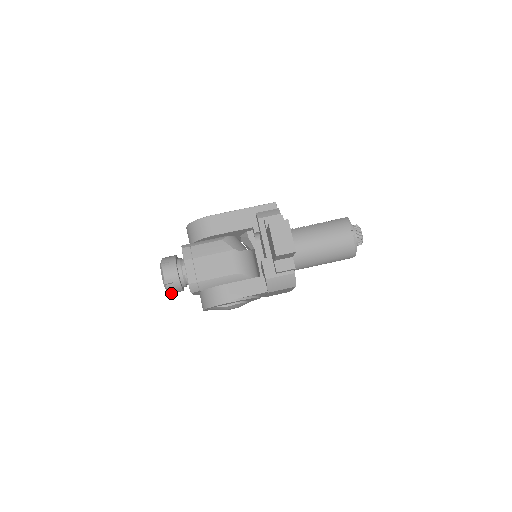
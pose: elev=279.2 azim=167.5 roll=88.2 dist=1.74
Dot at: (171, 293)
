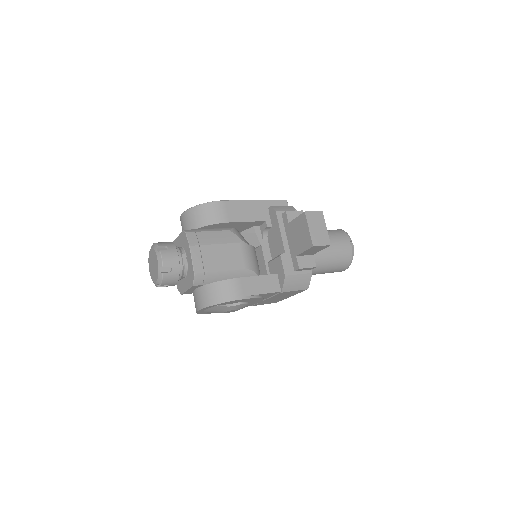
Dot at: (160, 286)
